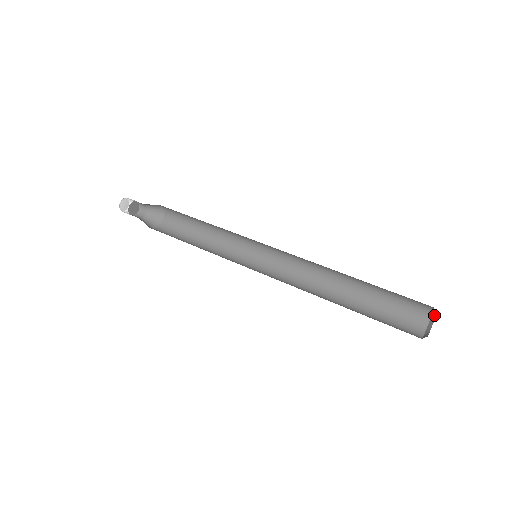
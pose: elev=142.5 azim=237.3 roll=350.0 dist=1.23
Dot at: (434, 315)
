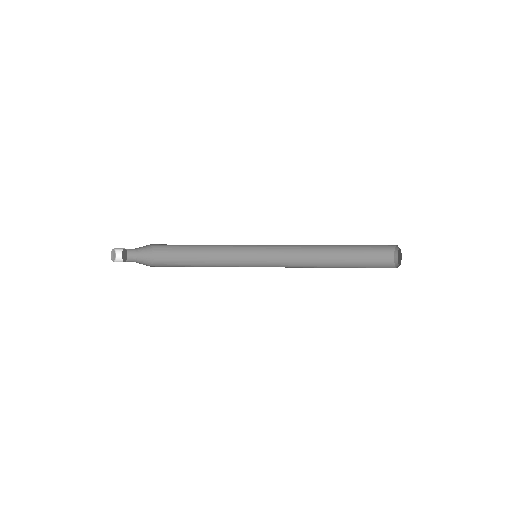
Dot at: (396, 254)
